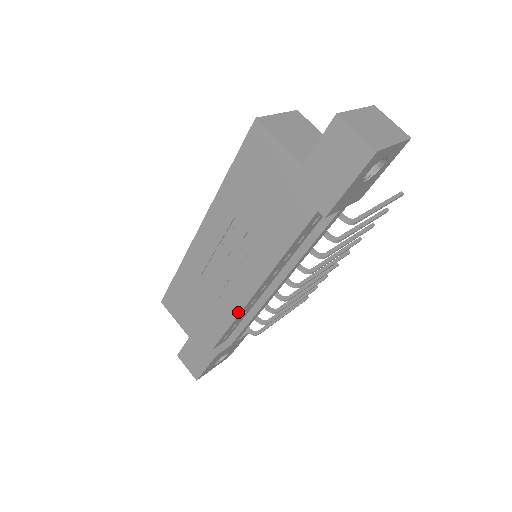
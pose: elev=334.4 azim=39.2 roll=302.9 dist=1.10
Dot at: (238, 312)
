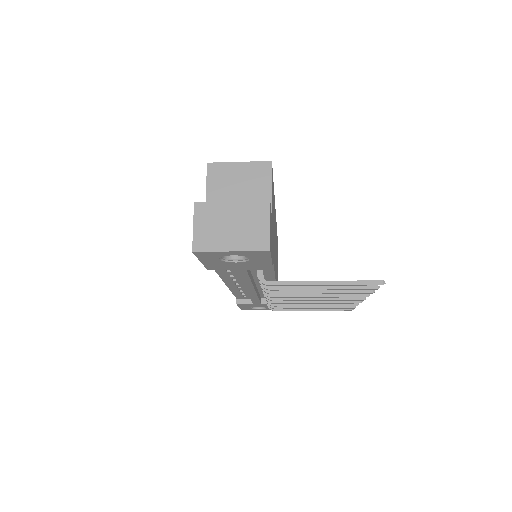
Dot at: (229, 288)
